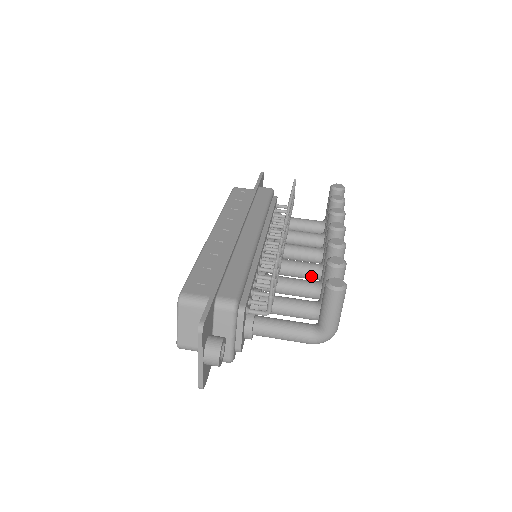
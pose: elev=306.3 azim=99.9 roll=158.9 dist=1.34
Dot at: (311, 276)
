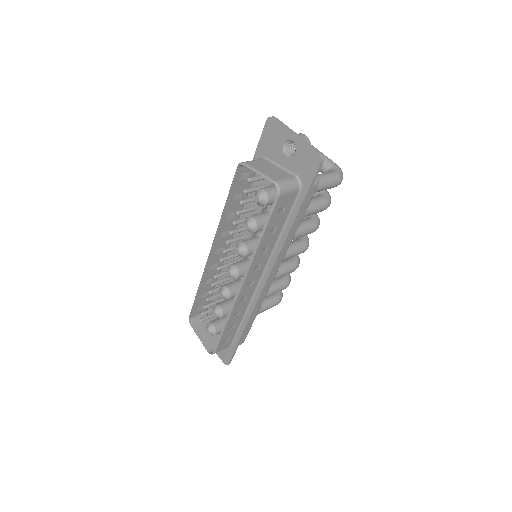
Dot at: (300, 242)
